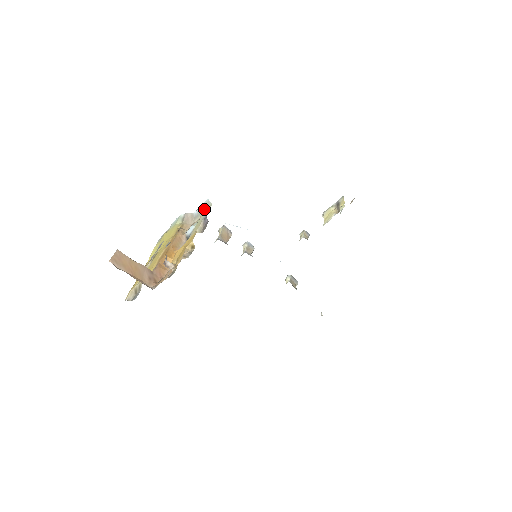
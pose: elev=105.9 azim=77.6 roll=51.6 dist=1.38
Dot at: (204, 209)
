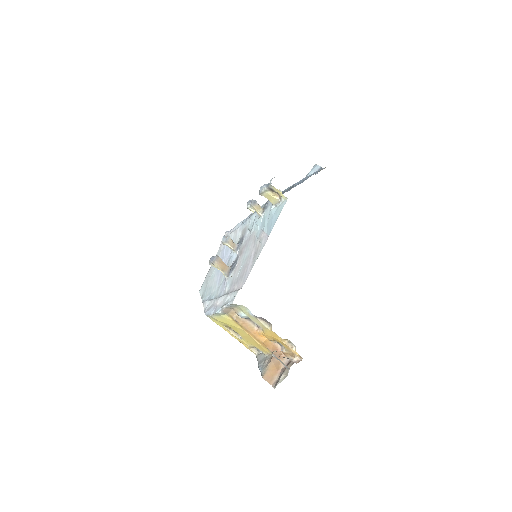
Dot at: (236, 306)
